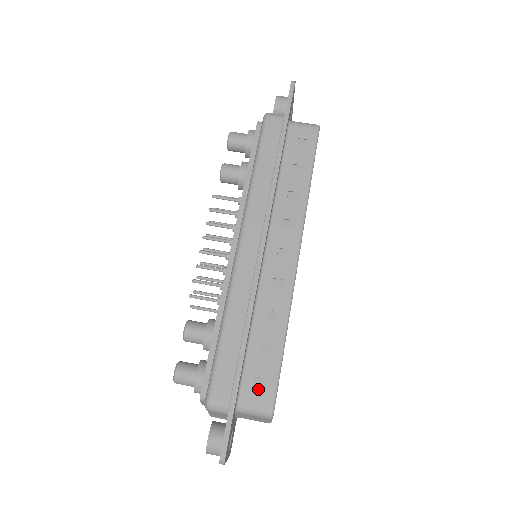
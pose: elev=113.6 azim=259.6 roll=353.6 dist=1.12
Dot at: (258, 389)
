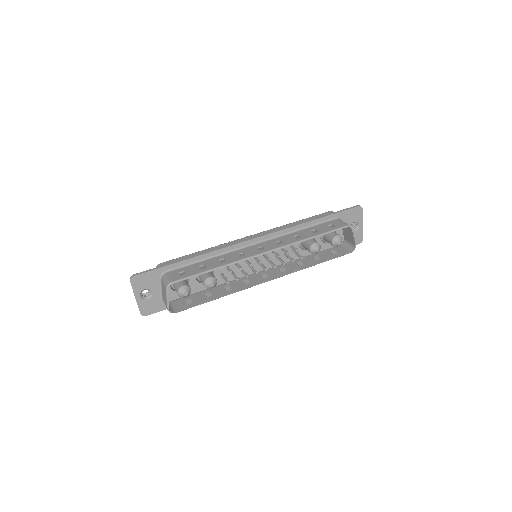
Dot at: (178, 274)
